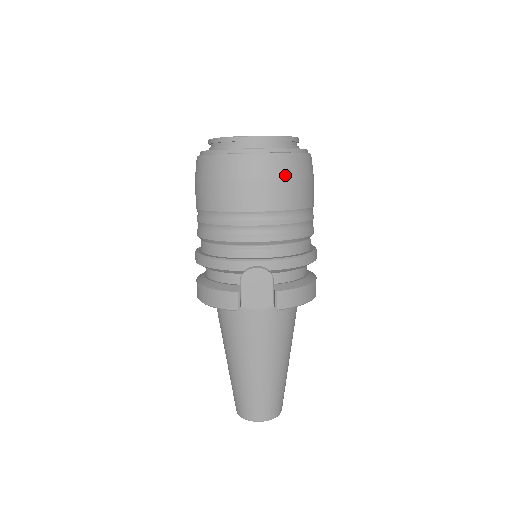
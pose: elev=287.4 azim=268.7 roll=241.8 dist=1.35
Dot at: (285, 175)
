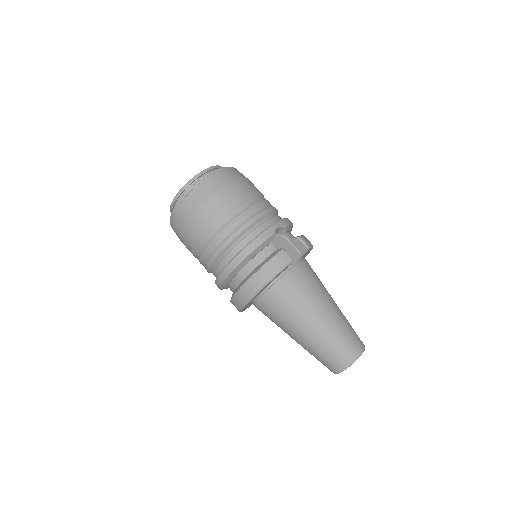
Dot at: (244, 177)
